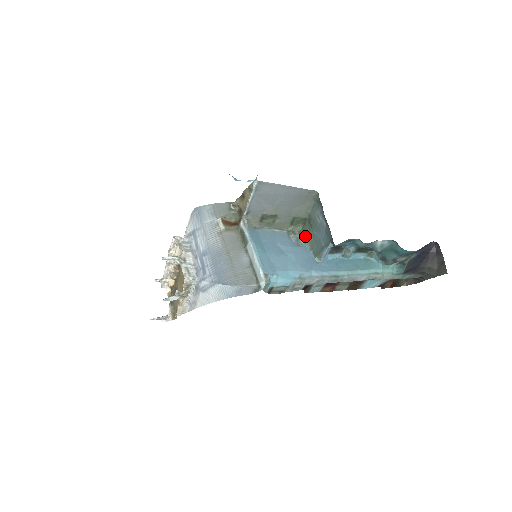
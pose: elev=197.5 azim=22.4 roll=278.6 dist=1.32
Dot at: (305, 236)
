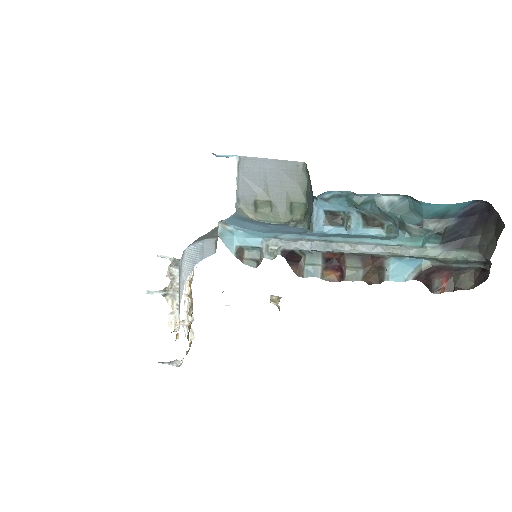
Dot at: (303, 220)
